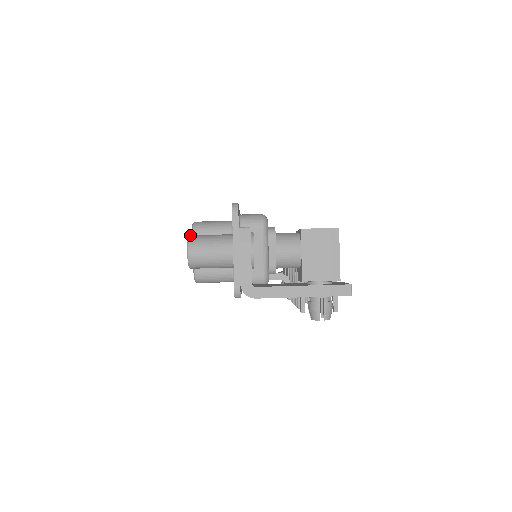
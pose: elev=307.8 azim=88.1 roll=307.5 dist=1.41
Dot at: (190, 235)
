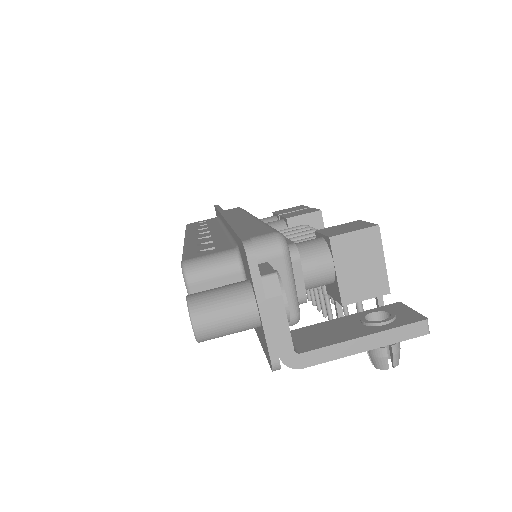
Dot at: (188, 297)
